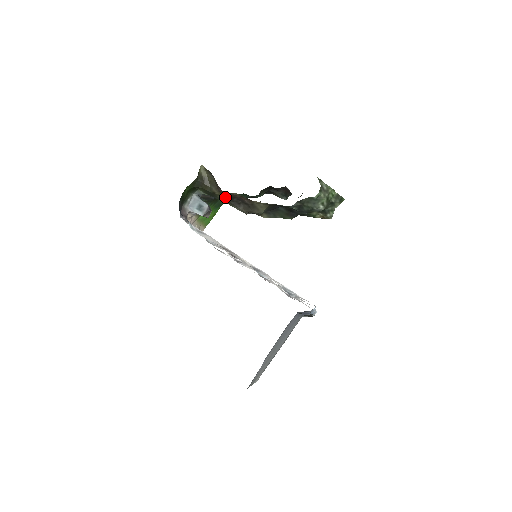
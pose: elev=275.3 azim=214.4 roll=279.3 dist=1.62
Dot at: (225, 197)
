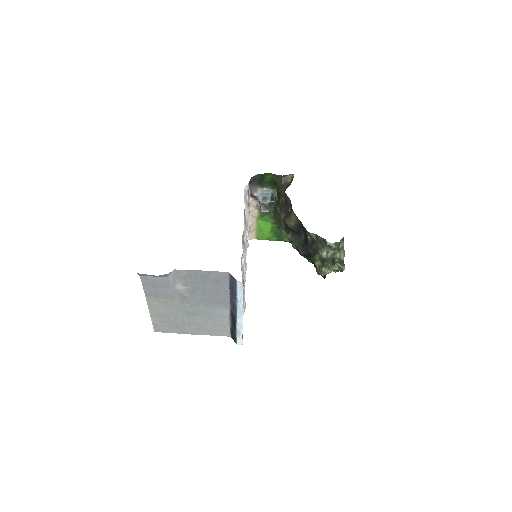
Dot at: (283, 200)
